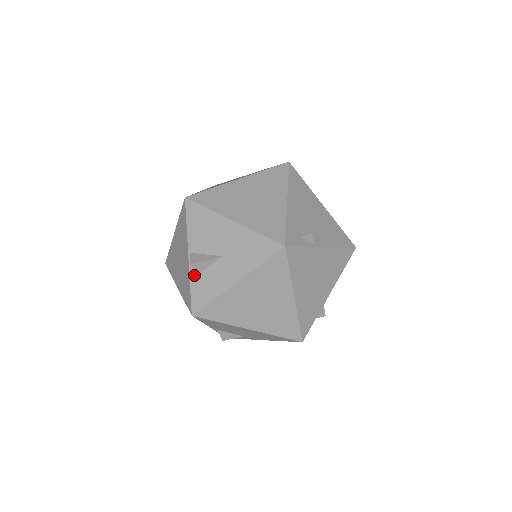
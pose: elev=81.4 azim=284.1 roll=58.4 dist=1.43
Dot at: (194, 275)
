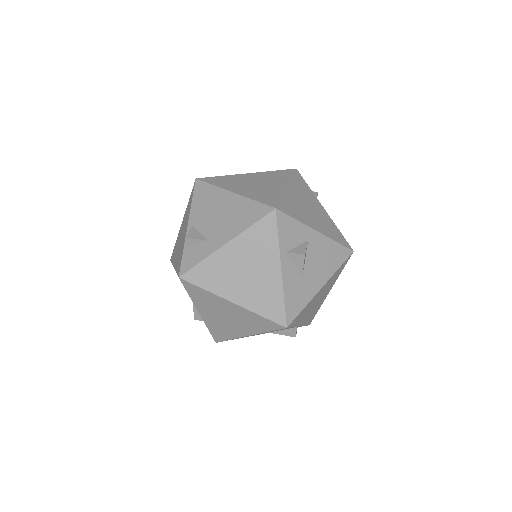
Dot at: occluded
